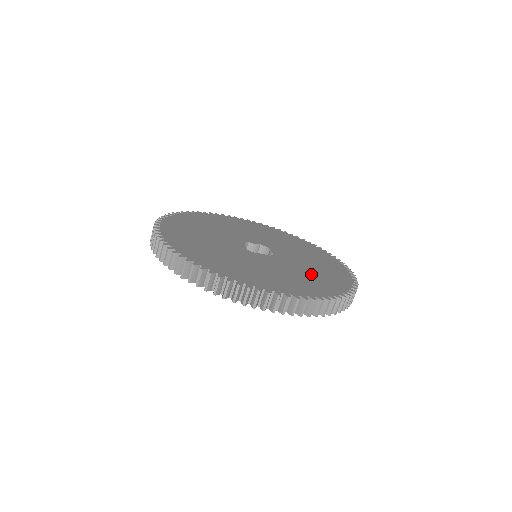
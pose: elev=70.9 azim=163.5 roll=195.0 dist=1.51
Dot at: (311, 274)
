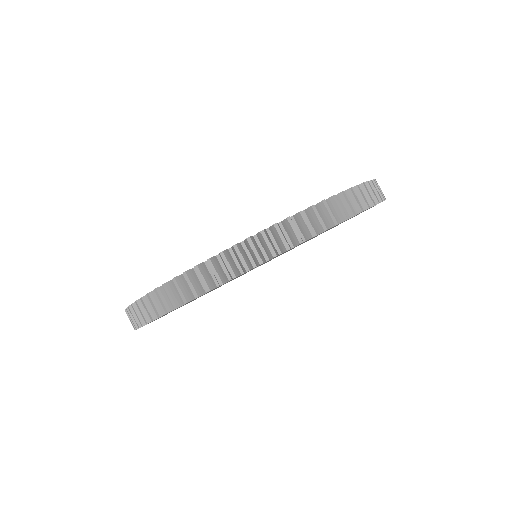
Dot at: occluded
